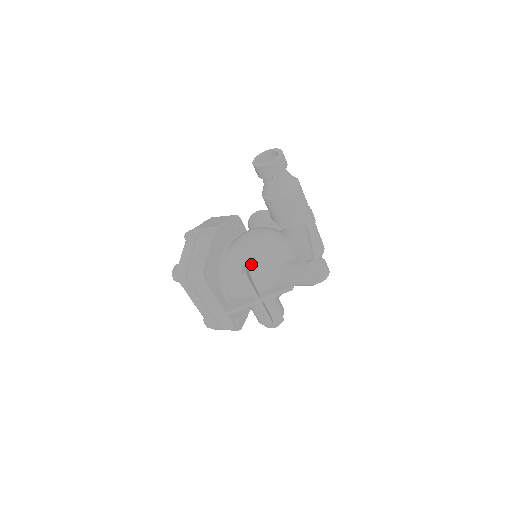
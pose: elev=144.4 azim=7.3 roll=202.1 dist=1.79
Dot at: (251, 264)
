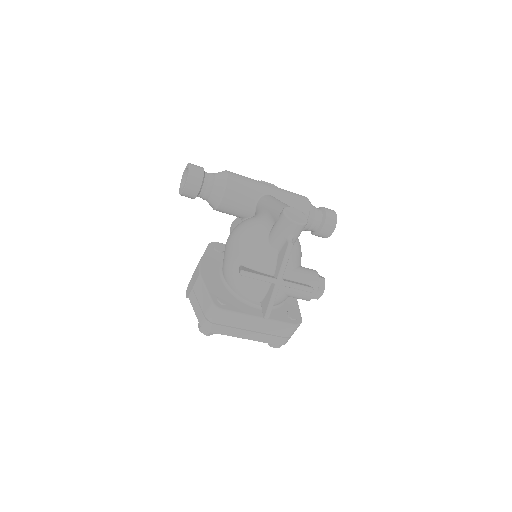
Dot at: (244, 261)
